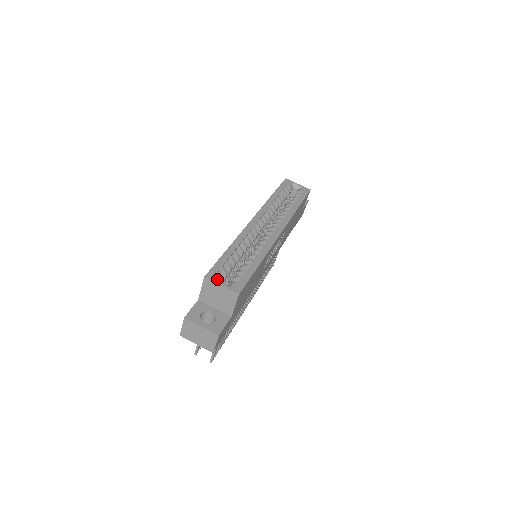
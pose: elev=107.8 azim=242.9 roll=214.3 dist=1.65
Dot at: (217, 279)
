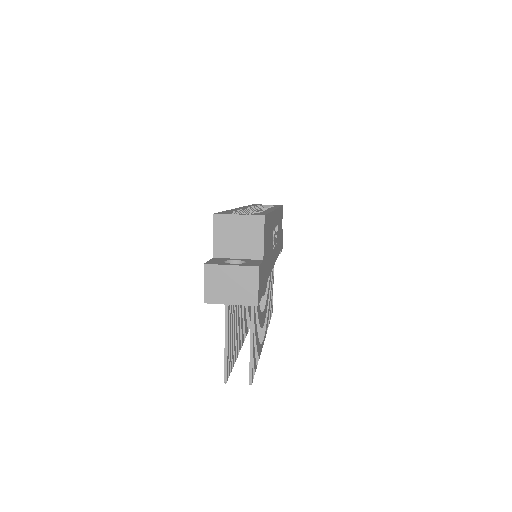
Dot at: (230, 214)
